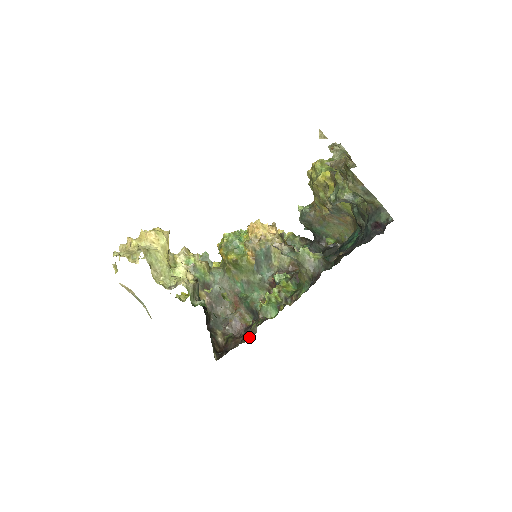
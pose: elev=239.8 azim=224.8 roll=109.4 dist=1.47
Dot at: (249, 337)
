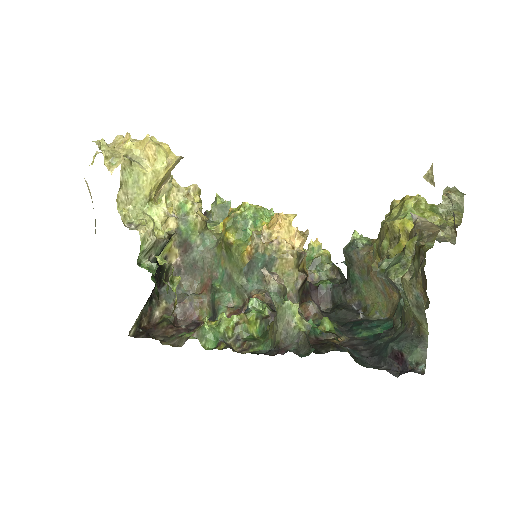
Dot at: (173, 343)
